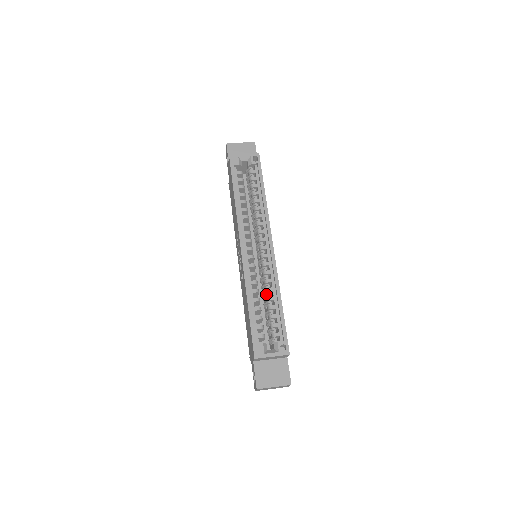
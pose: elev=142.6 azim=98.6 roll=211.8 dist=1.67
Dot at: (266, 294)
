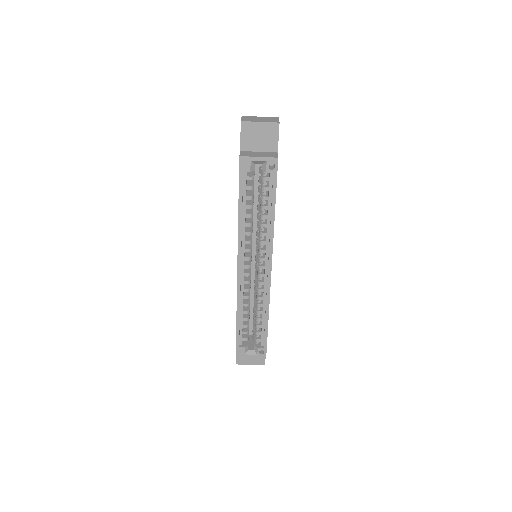
Dot at: (256, 306)
